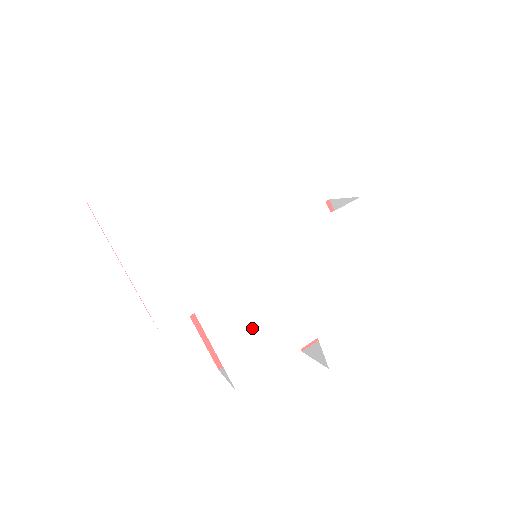
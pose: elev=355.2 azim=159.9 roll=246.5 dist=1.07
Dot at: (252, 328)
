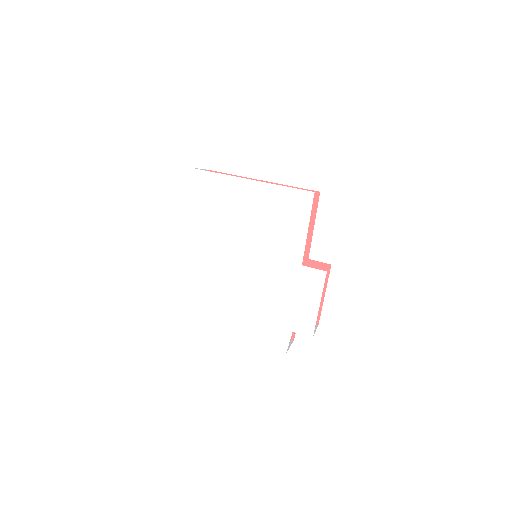
Dot at: (219, 284)
